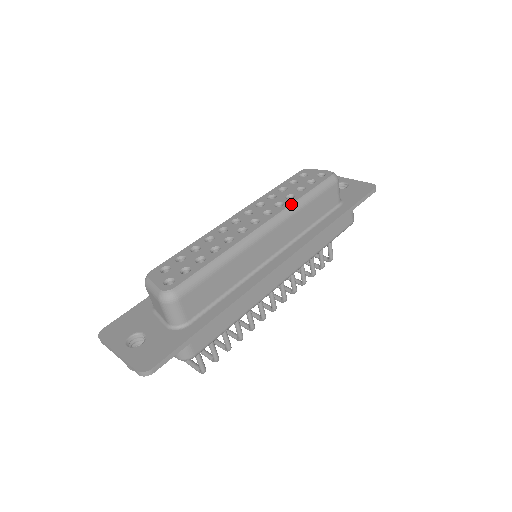
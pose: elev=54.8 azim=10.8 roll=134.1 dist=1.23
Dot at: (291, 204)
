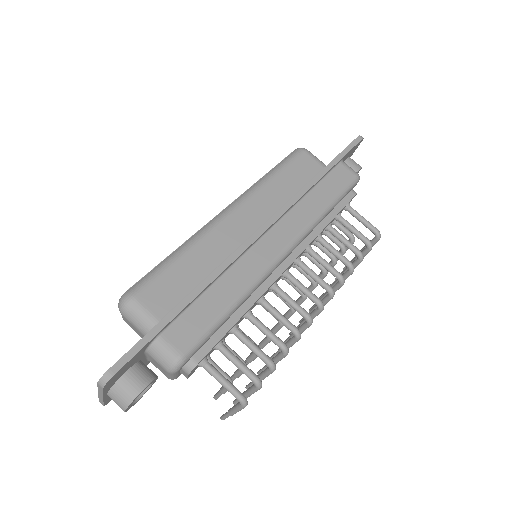
Dot at: (253, 185)
